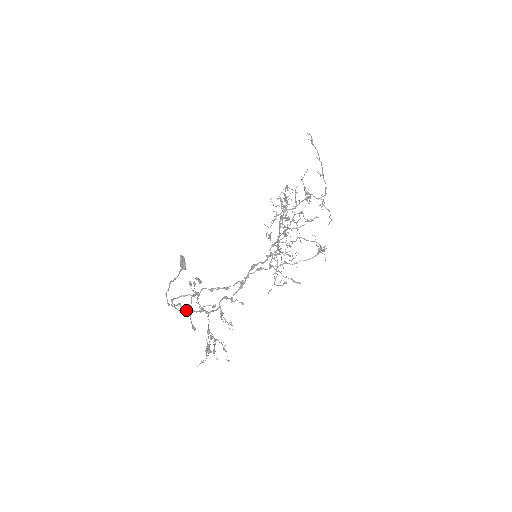
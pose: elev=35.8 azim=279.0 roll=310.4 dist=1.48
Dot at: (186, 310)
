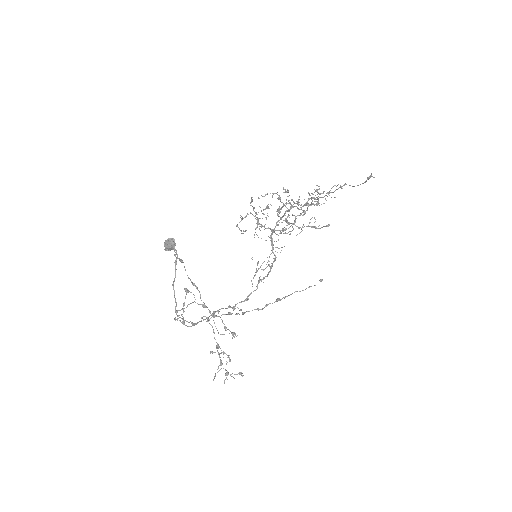
Dot at: occluded
